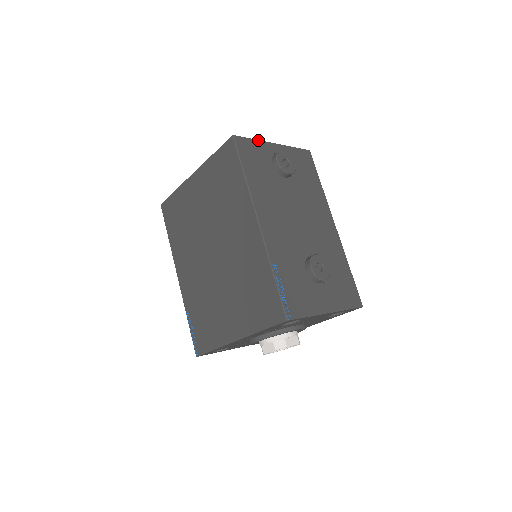
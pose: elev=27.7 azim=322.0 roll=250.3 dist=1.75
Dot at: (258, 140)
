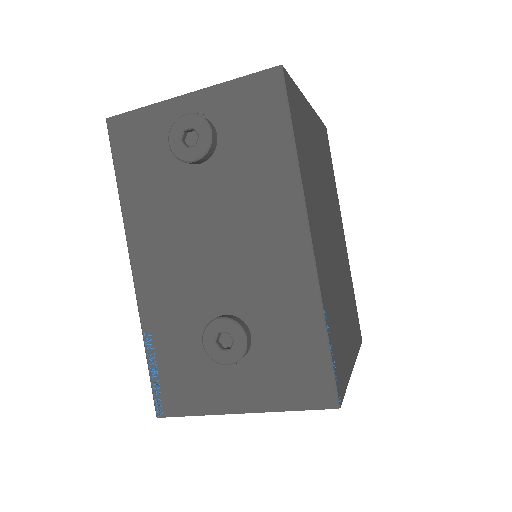
Dot at: (152, 104)
